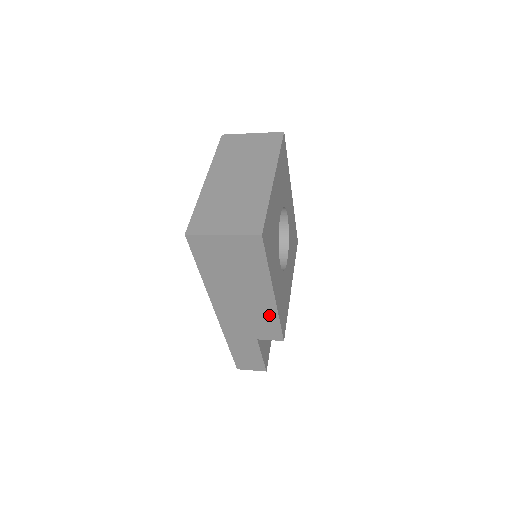
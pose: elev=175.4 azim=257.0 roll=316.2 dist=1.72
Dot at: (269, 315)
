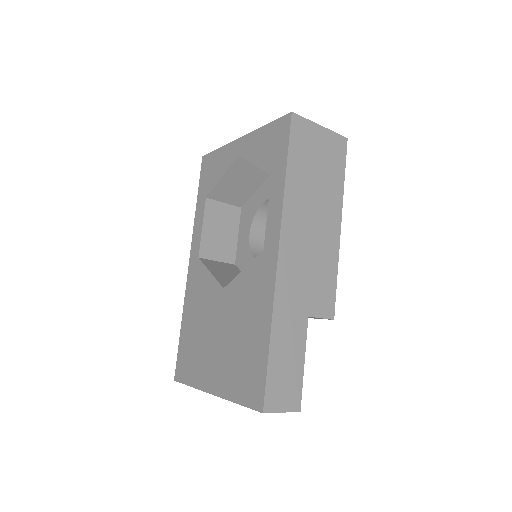
Dot at: (330, 262)
